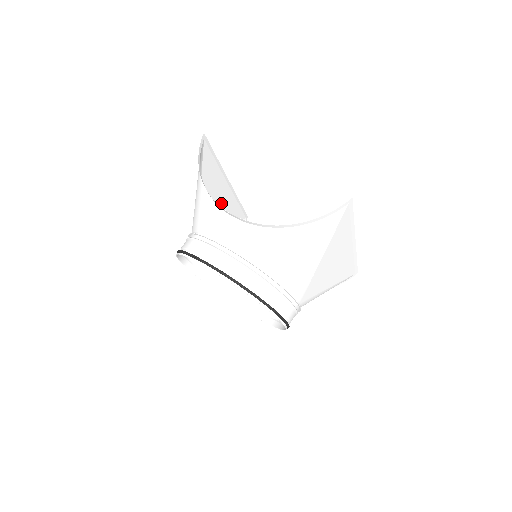
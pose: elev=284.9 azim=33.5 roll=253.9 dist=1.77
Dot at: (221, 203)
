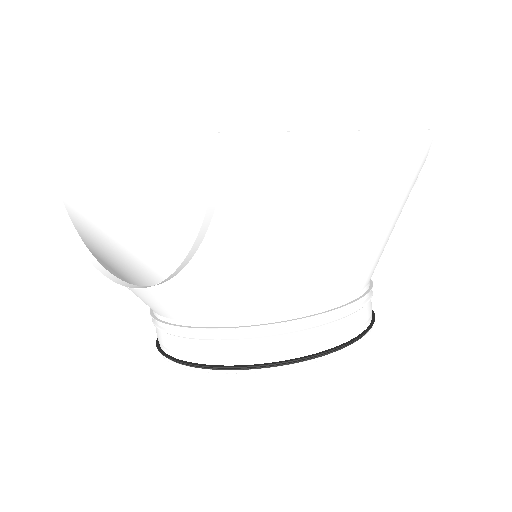
Dot at: (185, 204)
